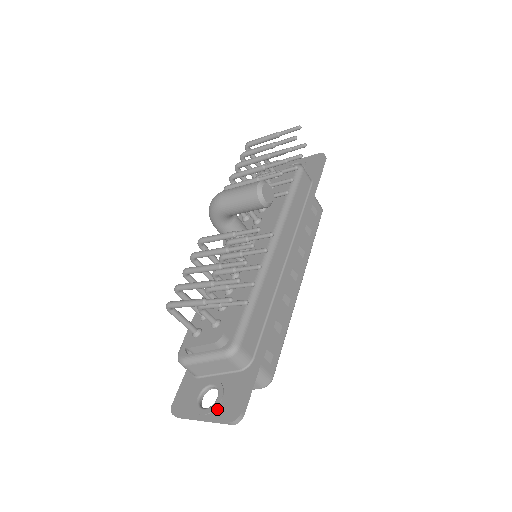
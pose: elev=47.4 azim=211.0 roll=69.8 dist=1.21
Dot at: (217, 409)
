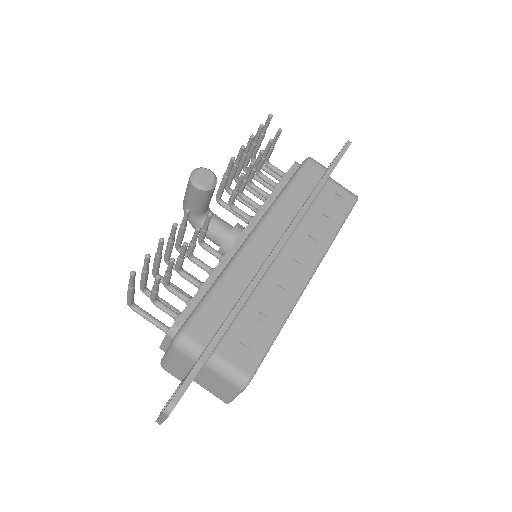
Dot at: (167, 404)
